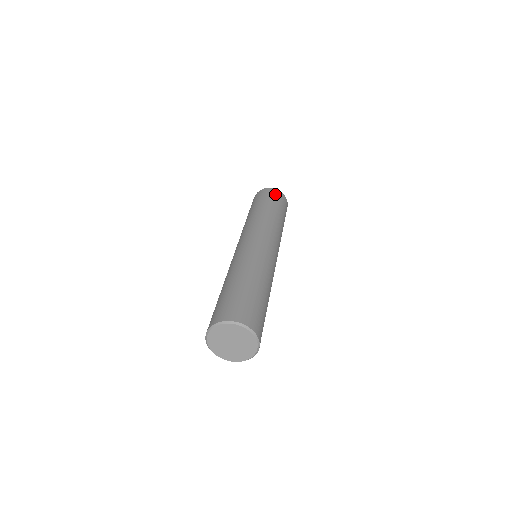
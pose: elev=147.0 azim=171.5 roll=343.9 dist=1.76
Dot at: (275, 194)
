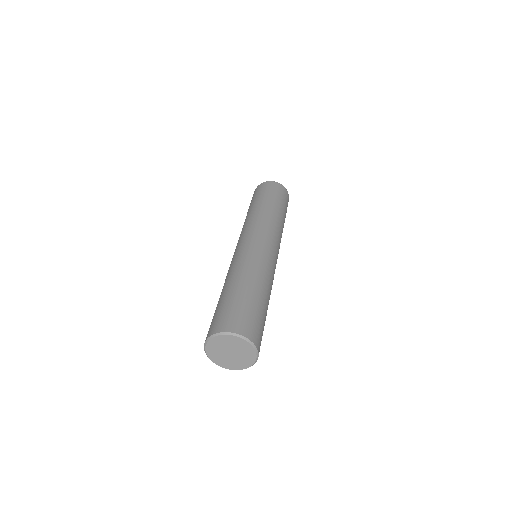
Dot at: (267, 187)
